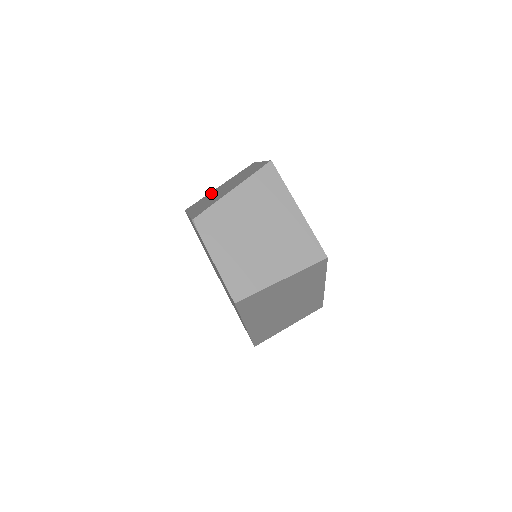
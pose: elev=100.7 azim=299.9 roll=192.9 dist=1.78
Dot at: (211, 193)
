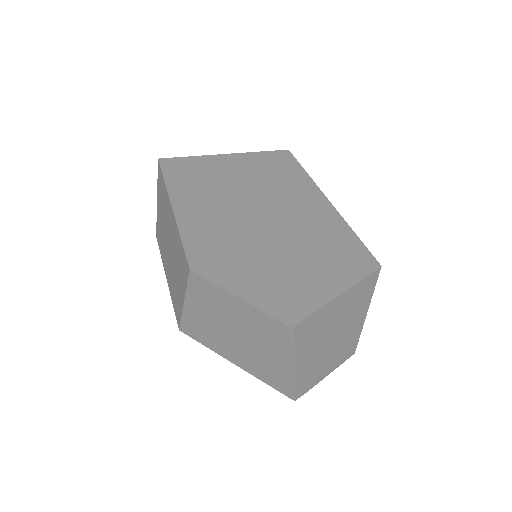
Dot at: (198, 322)
